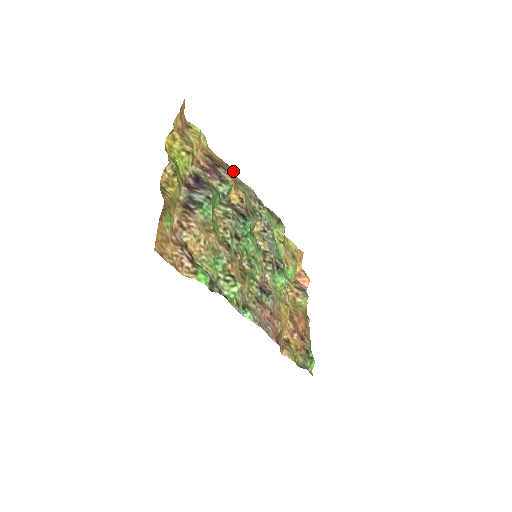
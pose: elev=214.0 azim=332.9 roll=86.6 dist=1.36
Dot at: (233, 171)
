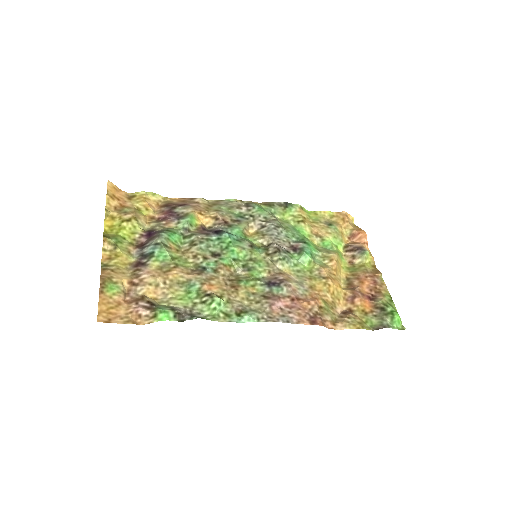
Dot at: (198, 200)
